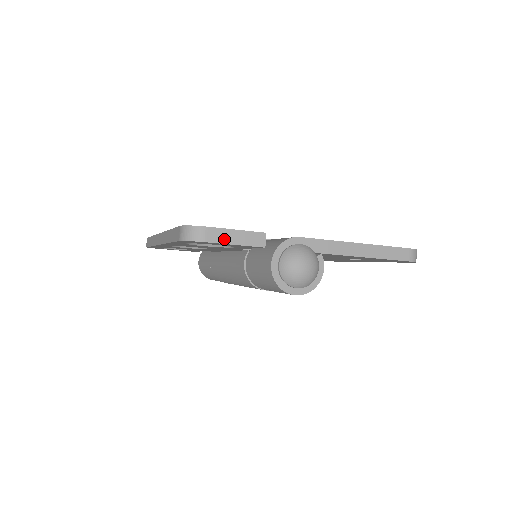
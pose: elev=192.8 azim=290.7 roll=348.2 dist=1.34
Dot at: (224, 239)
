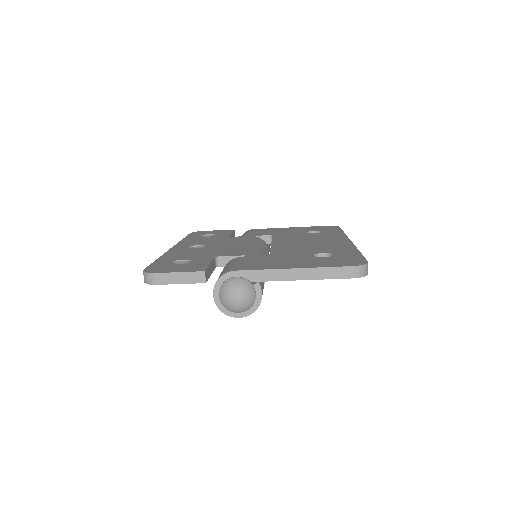
Dot at: (171, 281)
